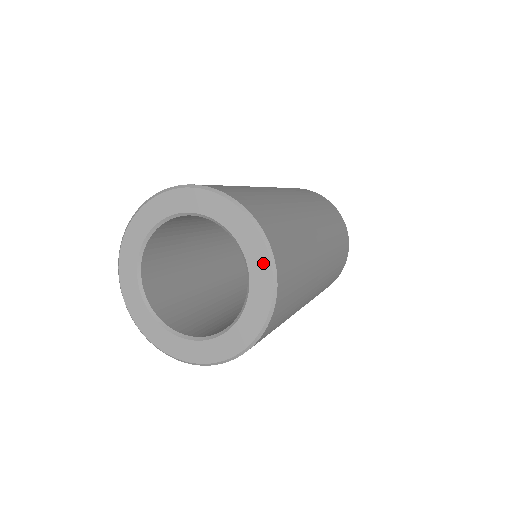
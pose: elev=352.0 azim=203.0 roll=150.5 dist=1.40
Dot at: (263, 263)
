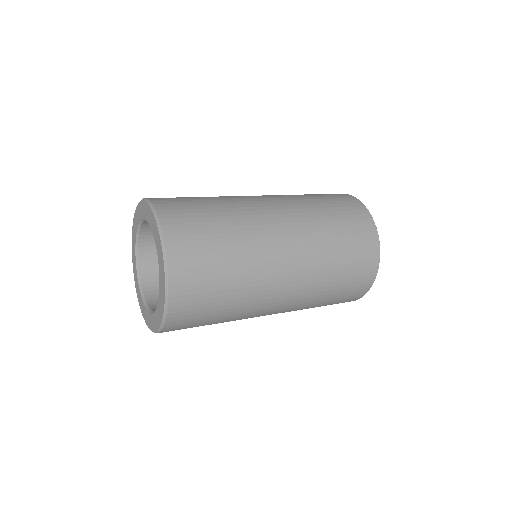
Dot at: (160, 247)
